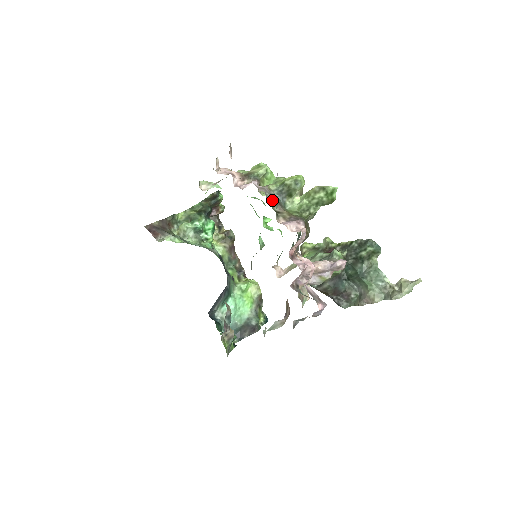
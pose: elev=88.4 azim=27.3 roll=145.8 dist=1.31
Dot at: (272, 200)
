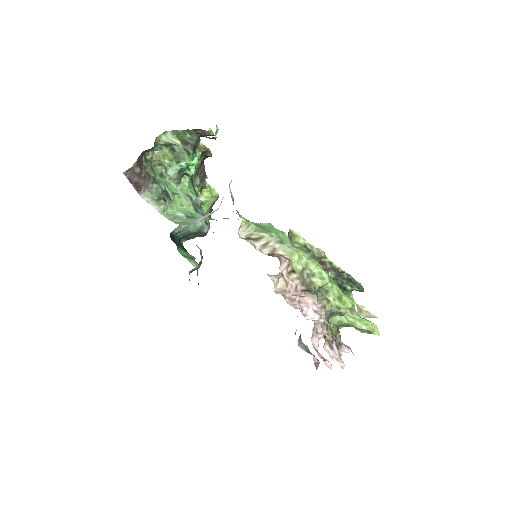
Dot at: occluded
